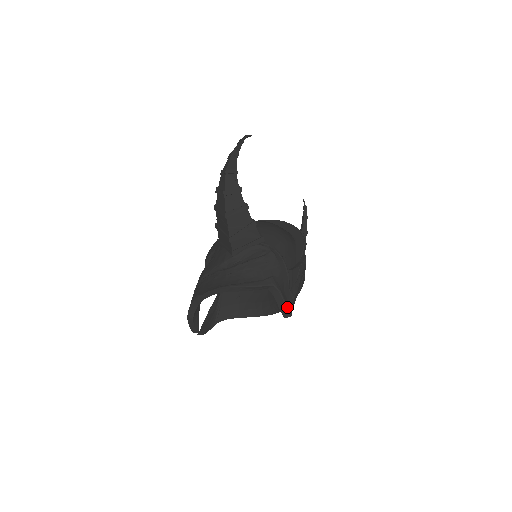
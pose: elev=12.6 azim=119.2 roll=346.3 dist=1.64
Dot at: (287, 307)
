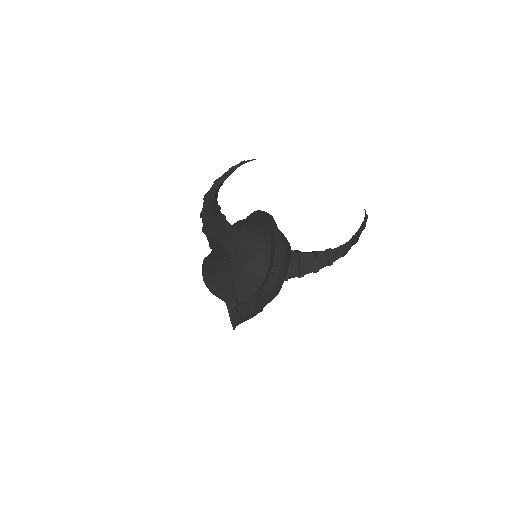
Dot at: (232, 322)
